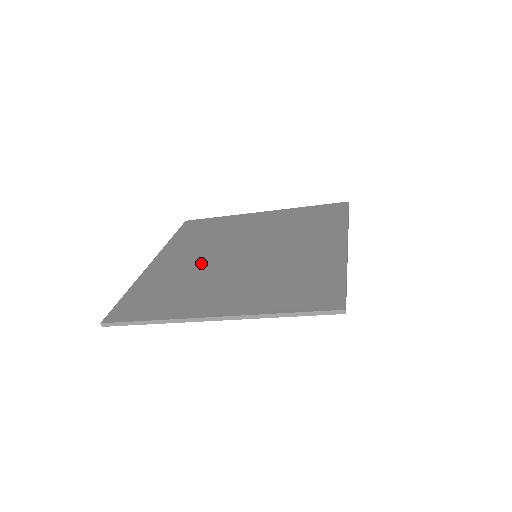
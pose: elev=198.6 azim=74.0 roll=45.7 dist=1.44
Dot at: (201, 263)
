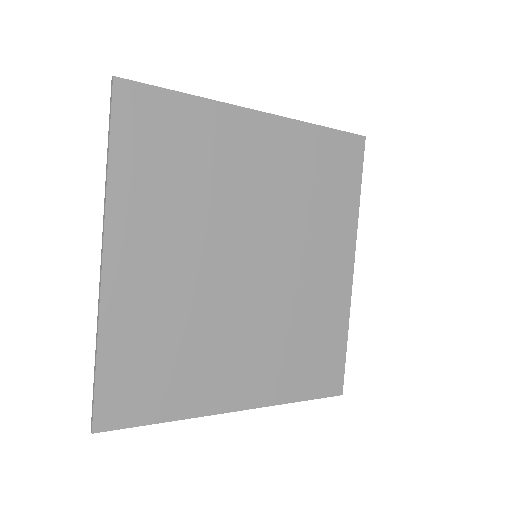
Dot at: (194, 283)
